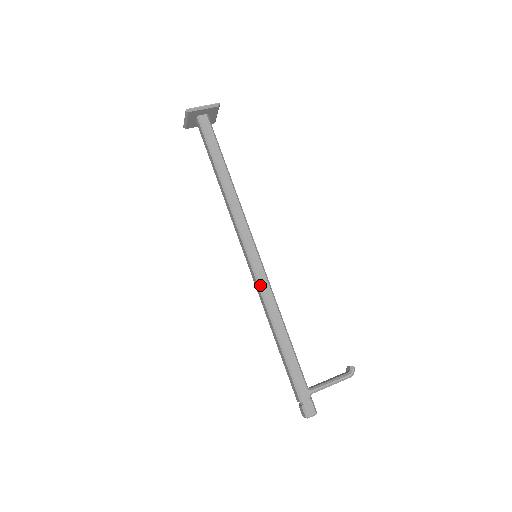
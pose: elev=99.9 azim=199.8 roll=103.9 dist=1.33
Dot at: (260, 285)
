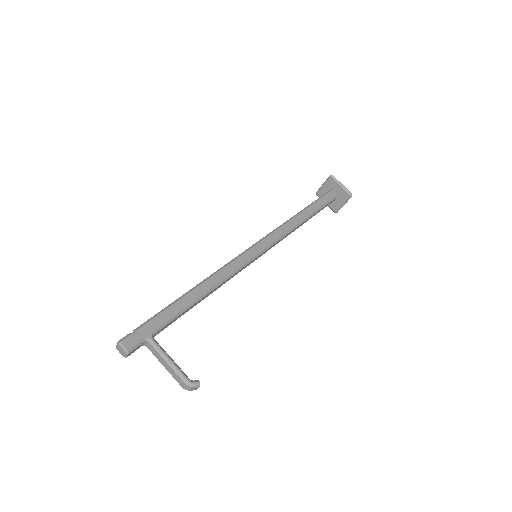
Dot at: (233, 260)
